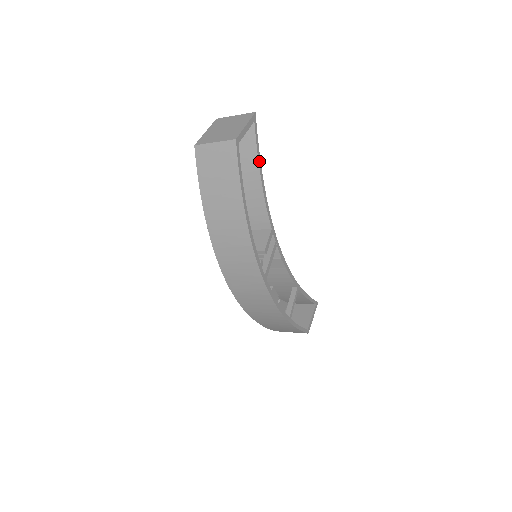
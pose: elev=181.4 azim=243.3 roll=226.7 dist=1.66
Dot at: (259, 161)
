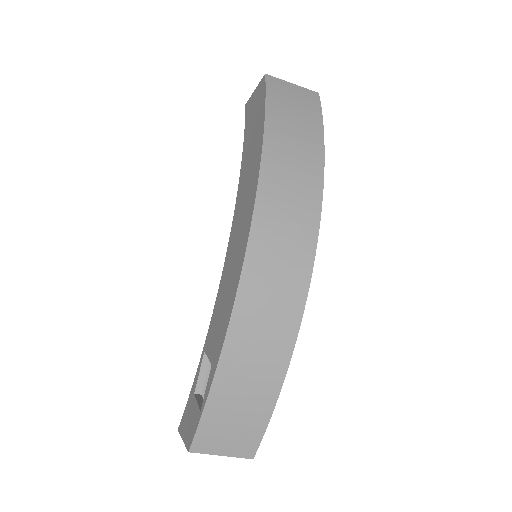
Dot at: occluded
